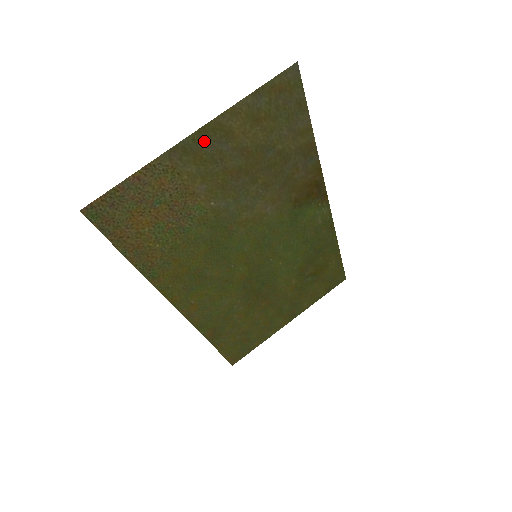
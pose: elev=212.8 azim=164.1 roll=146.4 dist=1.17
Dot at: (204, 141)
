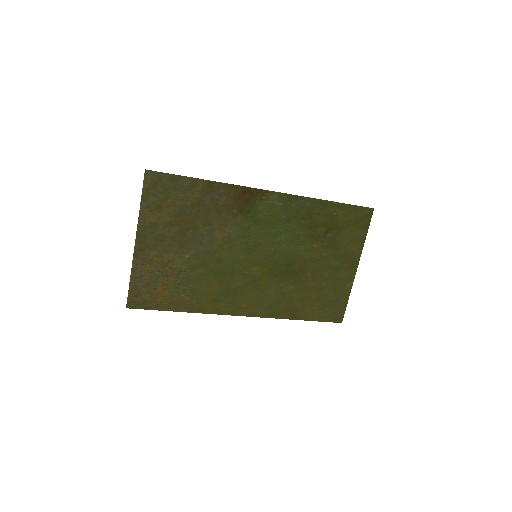
Dot at: (145, 239)
